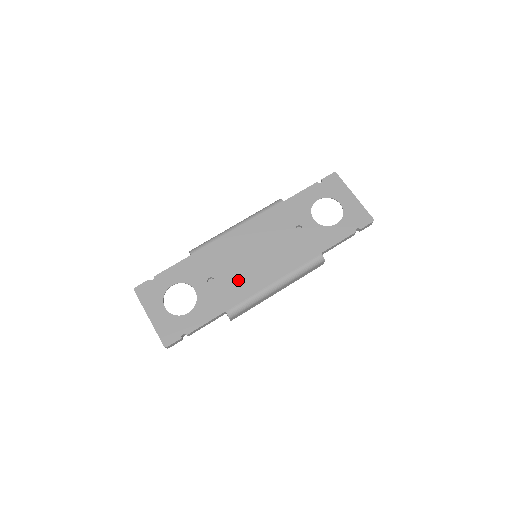
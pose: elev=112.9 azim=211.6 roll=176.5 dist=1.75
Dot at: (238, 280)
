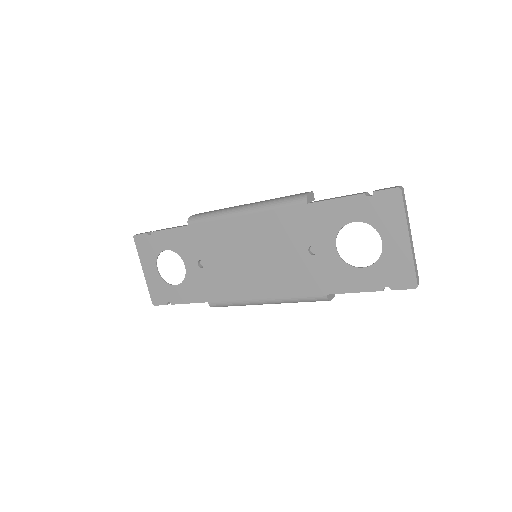
Dot at: (227, 277)
